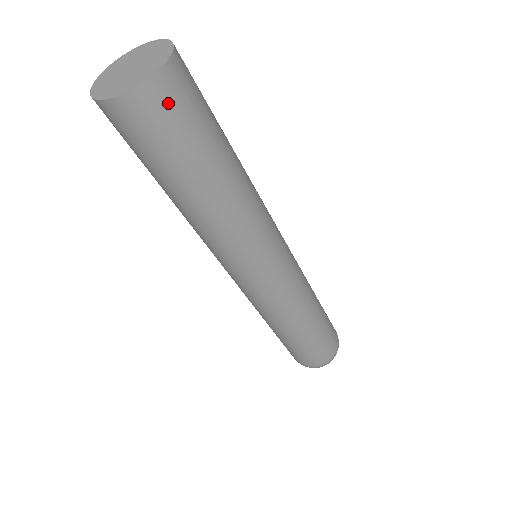
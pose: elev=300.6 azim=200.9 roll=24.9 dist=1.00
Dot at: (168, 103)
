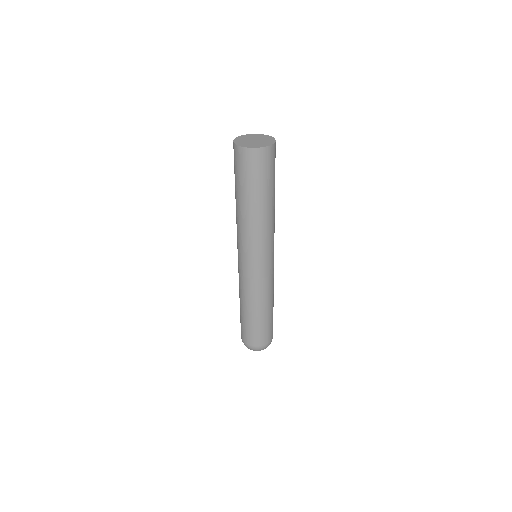
Dot at: (249, 160)
